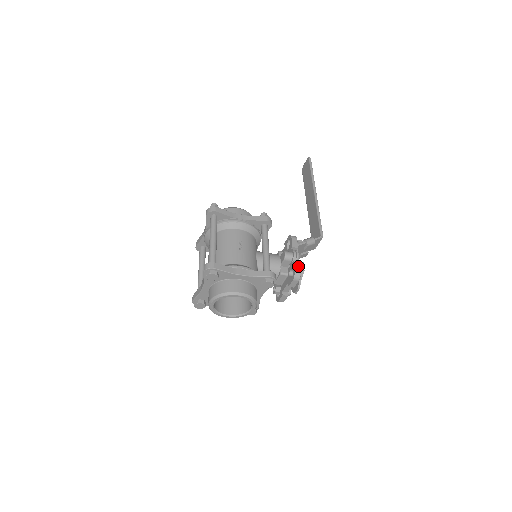
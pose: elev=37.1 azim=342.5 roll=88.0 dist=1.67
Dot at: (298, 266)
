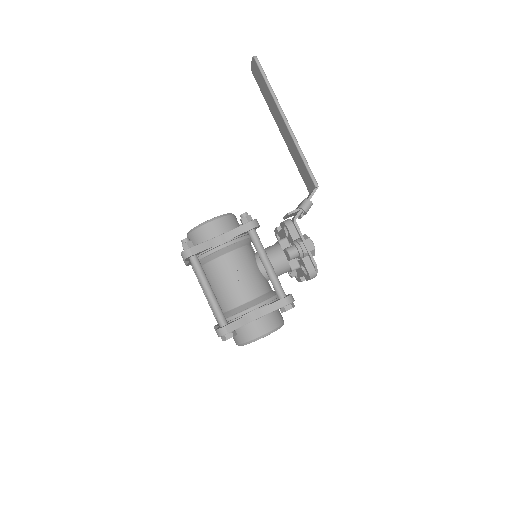
Dot at: (309, 264)
